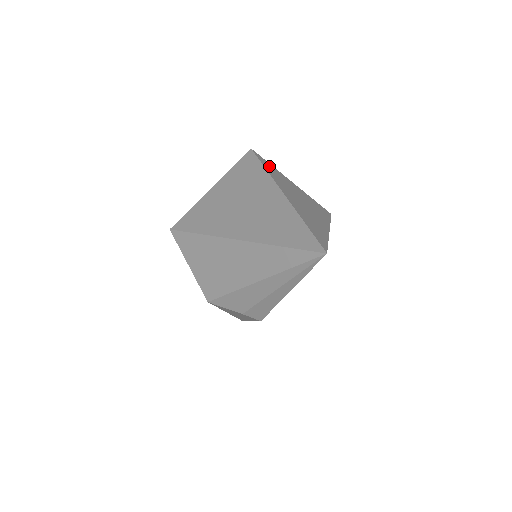
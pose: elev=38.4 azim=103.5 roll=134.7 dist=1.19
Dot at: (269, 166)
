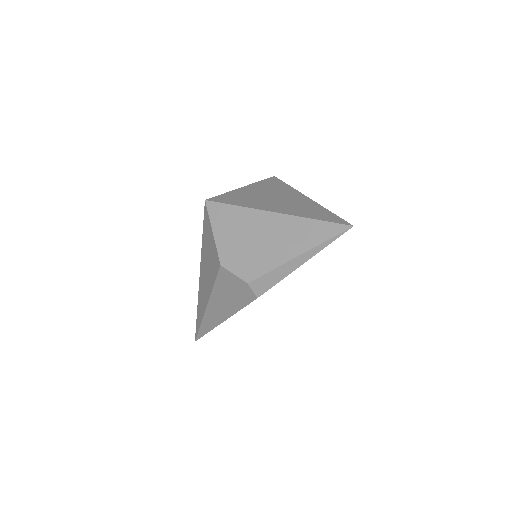
Dot at: occluded
